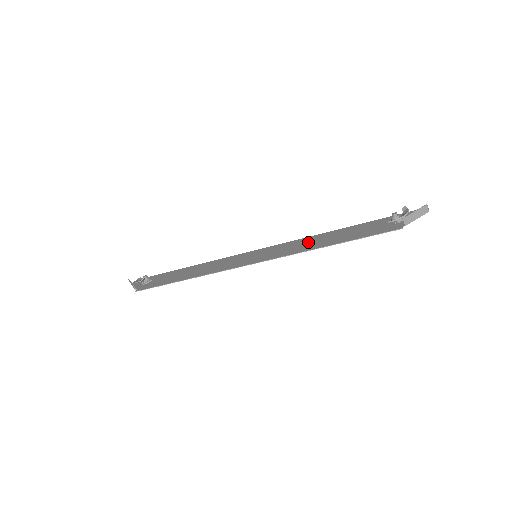
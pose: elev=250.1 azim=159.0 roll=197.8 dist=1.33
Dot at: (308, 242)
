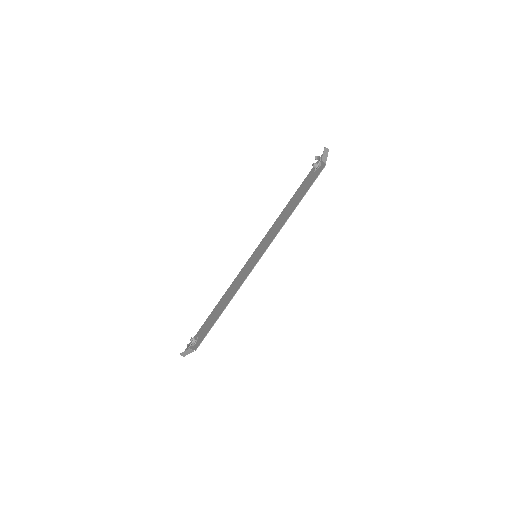
Dot at: (280, 220)
